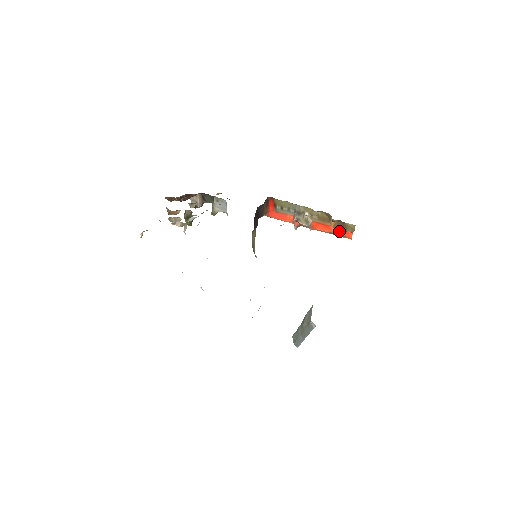
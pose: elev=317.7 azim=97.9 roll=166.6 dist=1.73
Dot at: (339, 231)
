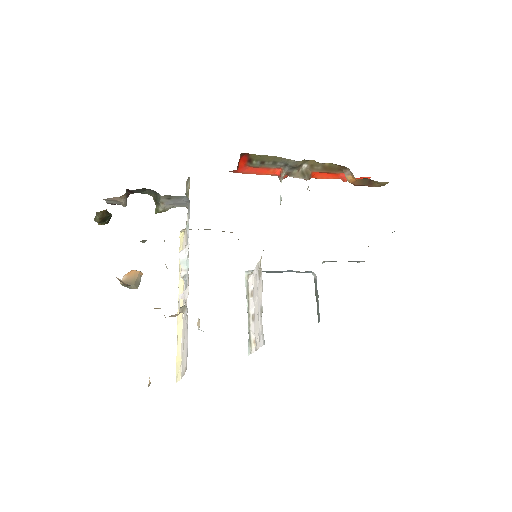
Dot at: occluded
